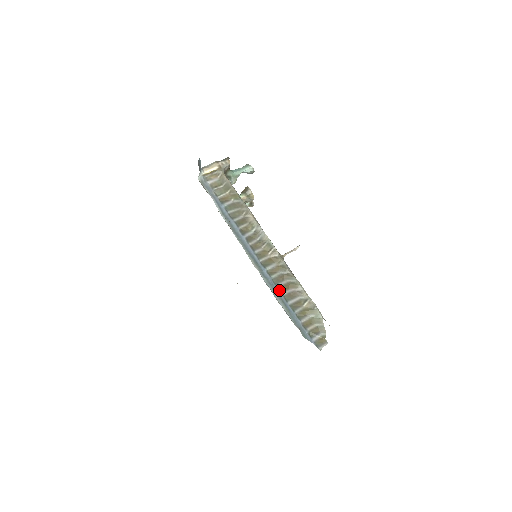
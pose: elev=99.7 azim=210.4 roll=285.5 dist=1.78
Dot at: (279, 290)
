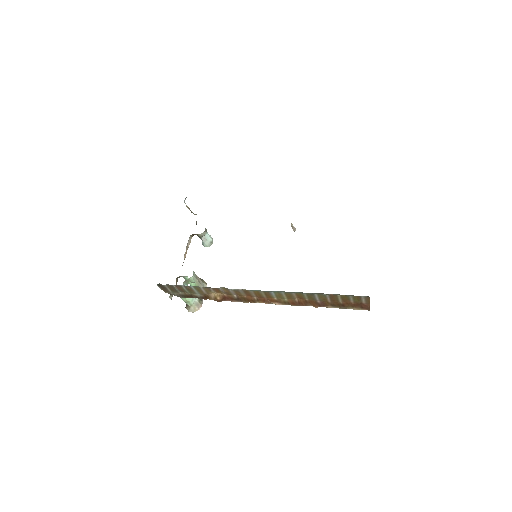
Dot at: occluded
